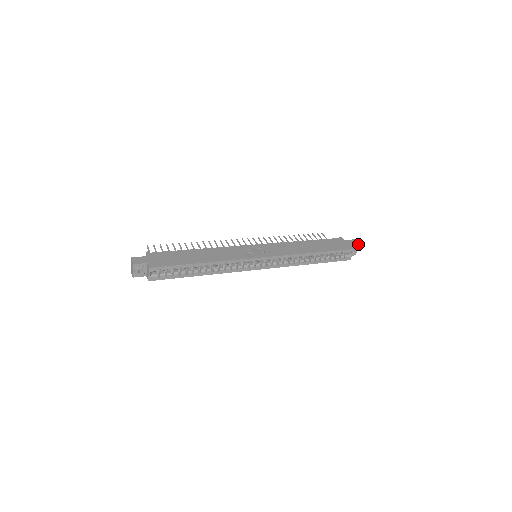
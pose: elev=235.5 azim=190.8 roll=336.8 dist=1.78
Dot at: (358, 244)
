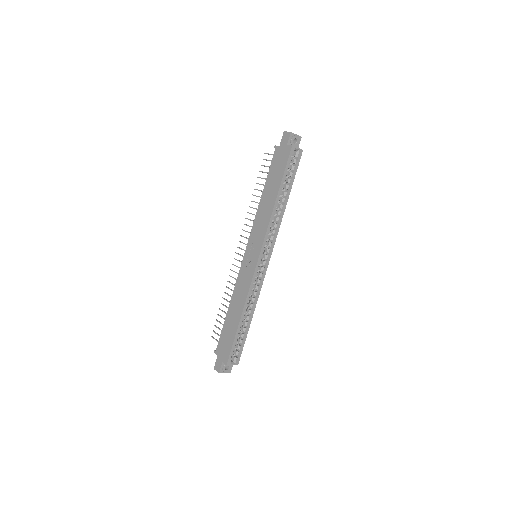
Dot at: (290, 134)
